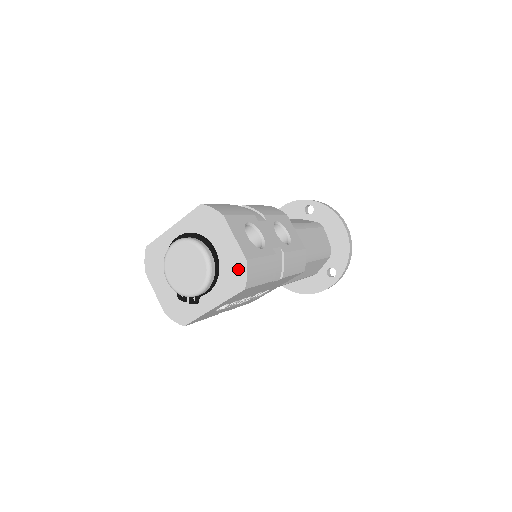
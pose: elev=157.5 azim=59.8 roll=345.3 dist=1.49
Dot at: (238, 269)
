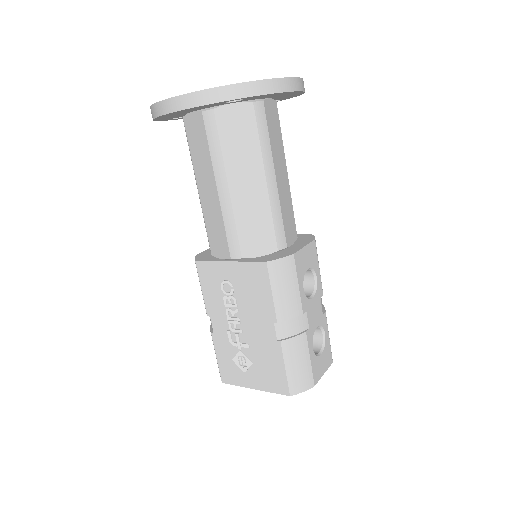
Dot at: occluded
